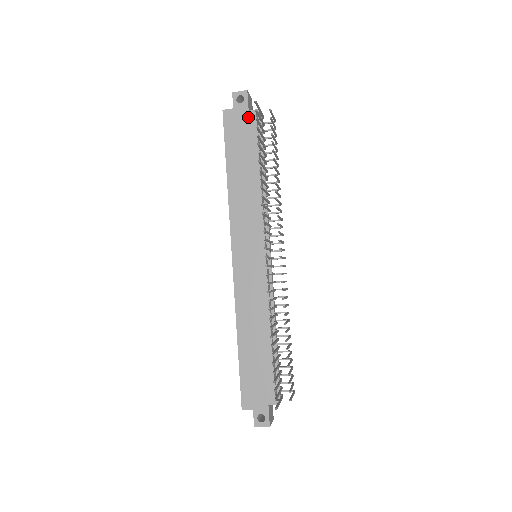
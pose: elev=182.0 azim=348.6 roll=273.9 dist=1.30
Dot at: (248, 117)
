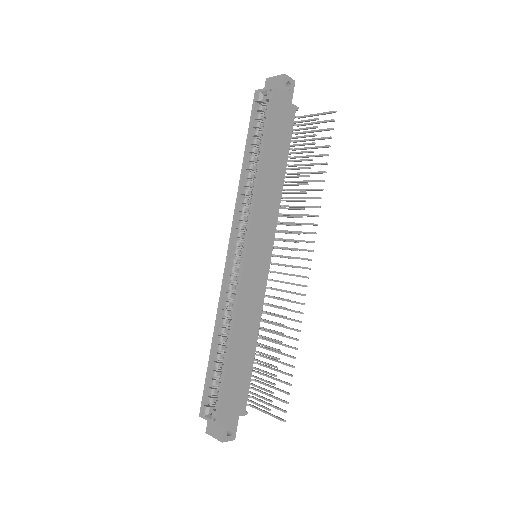
Dot at: (290, 109)
